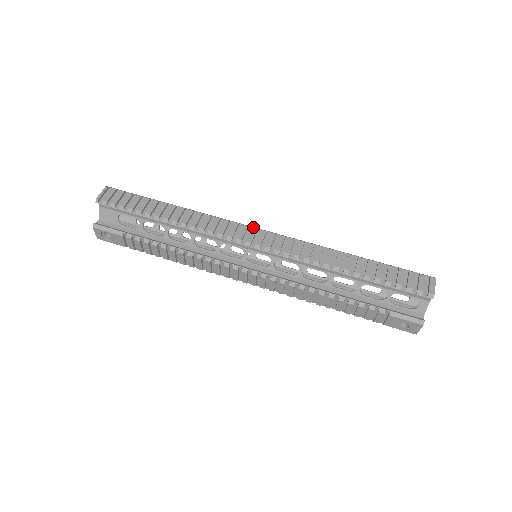
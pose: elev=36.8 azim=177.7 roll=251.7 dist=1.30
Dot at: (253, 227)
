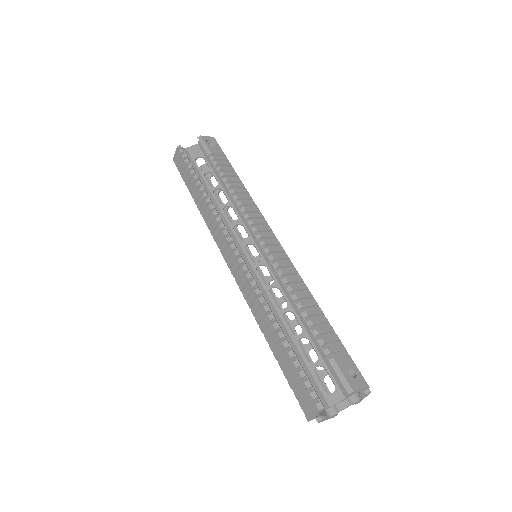
Dot at: (230, 246)
